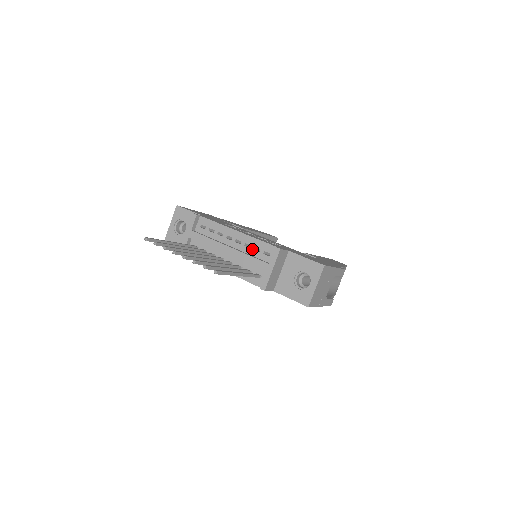
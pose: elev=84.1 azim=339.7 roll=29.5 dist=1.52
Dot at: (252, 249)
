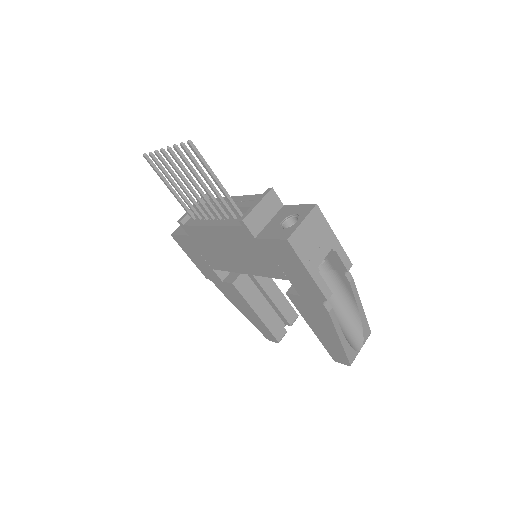
Dot at: occluded
